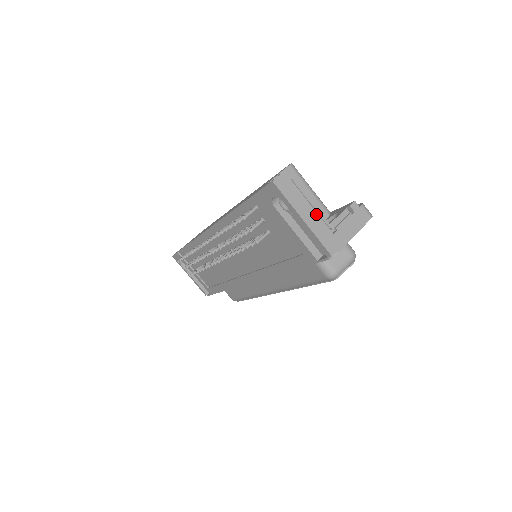
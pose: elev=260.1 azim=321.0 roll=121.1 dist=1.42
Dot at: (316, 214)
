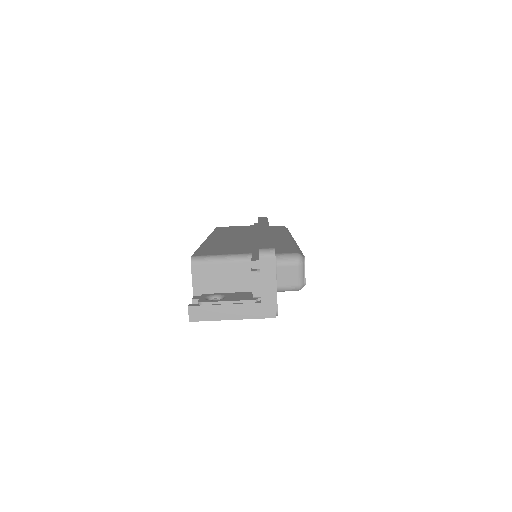
Dot at: (237, 305)
